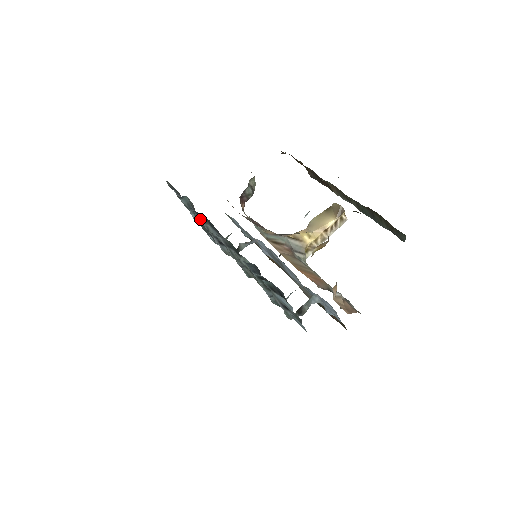
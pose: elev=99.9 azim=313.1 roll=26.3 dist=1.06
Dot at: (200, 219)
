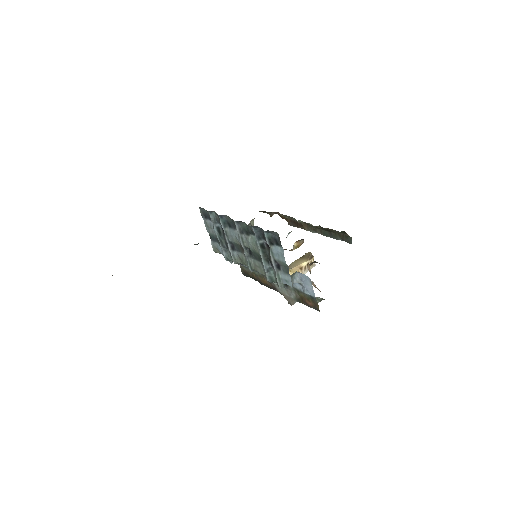
Dot at: (222, 224)
